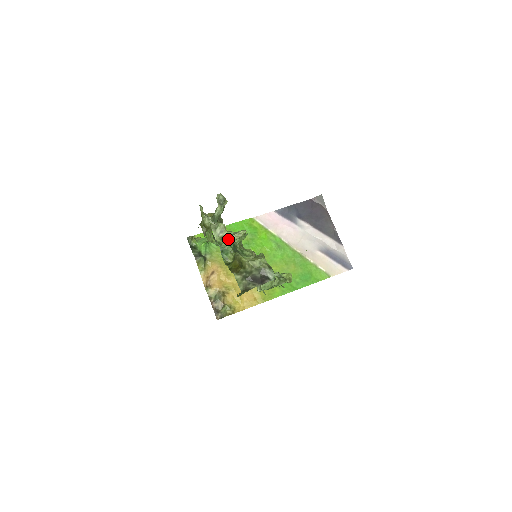
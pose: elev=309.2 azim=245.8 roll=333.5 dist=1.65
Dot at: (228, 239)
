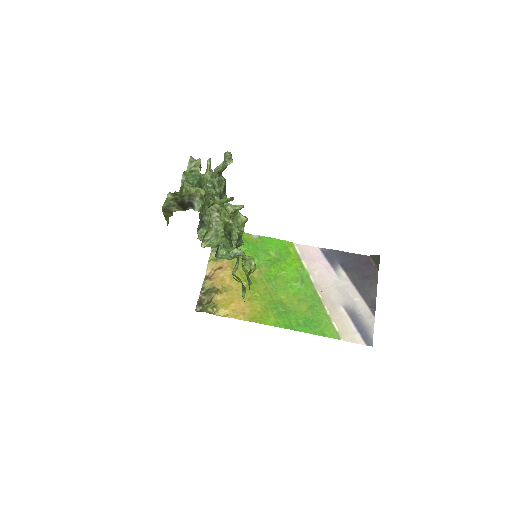
Dot at: (195, 173)
